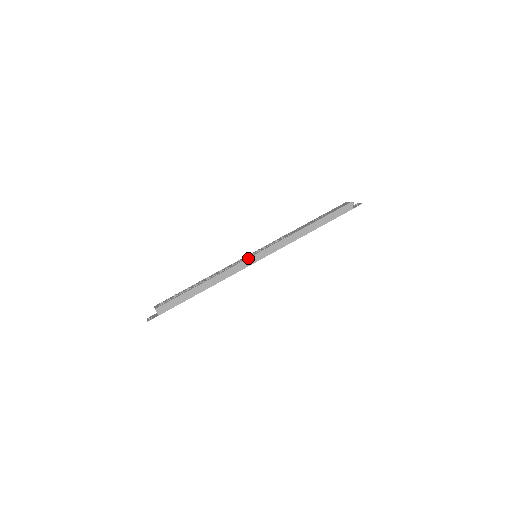
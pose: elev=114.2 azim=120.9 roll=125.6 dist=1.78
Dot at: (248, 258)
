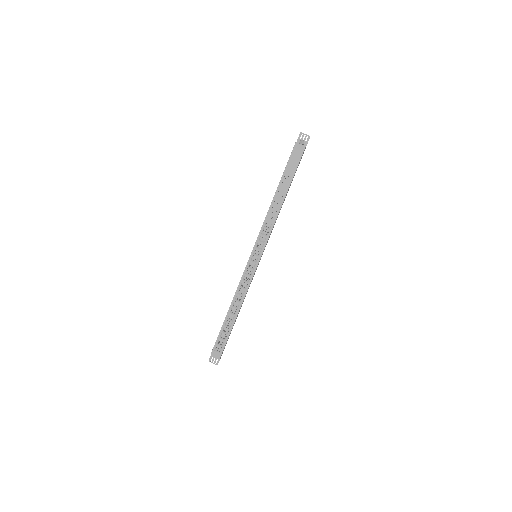
Dot at: occluded
